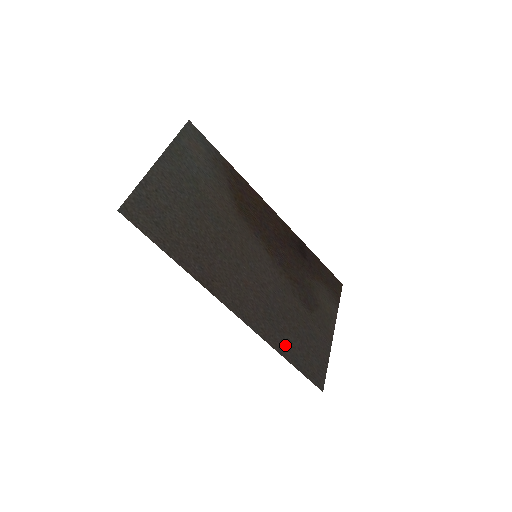
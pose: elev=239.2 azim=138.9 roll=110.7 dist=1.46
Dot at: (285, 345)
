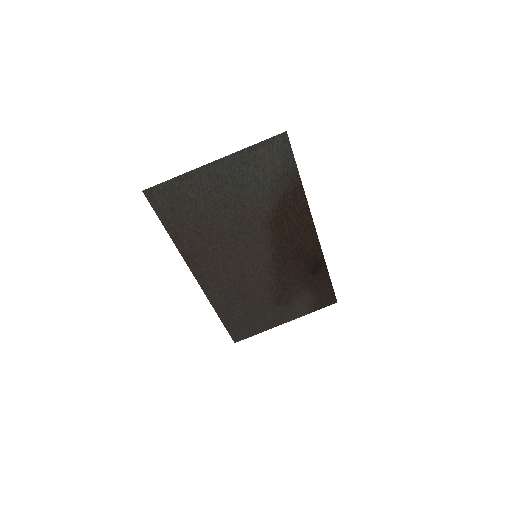
Dot at: (227, 311)
